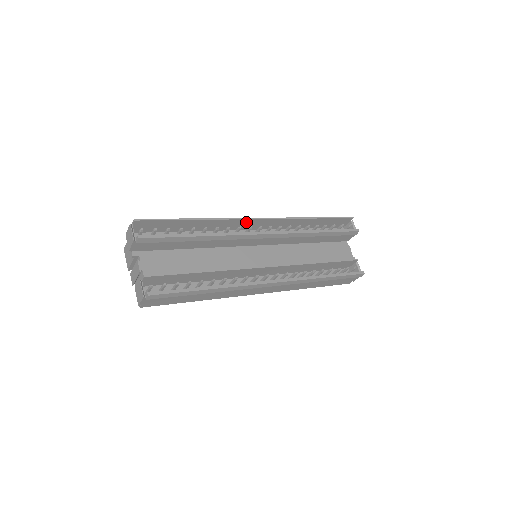
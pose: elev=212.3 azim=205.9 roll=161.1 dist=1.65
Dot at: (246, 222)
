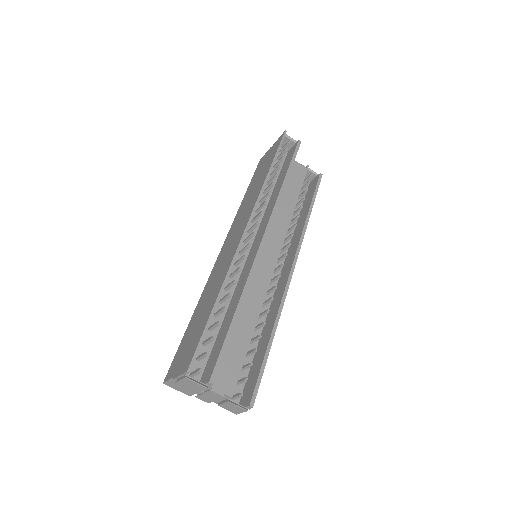
Dot at: occluded
